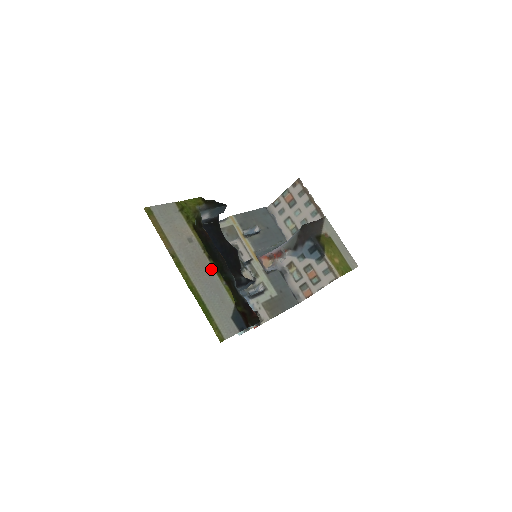
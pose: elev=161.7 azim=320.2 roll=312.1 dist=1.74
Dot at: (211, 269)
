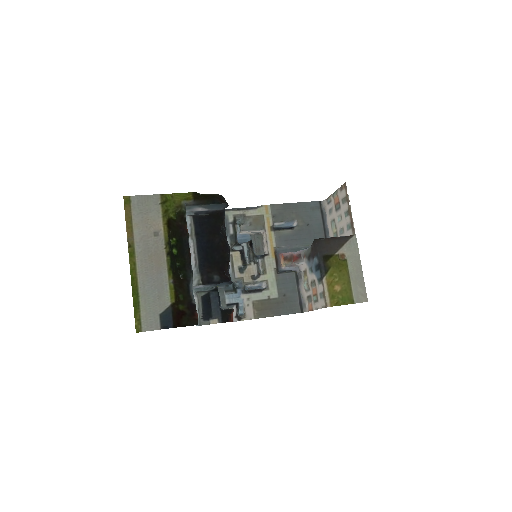
Dot at: (164, 265)
